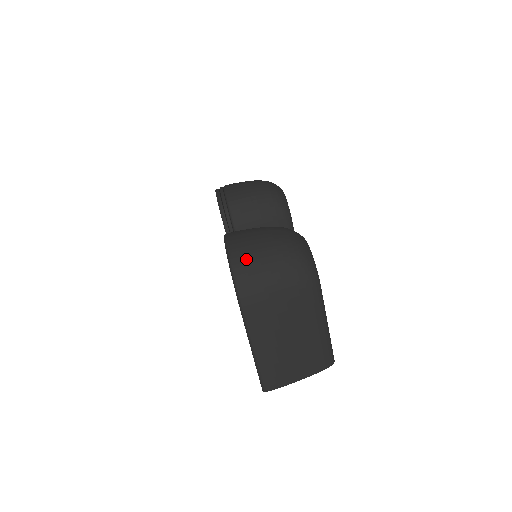
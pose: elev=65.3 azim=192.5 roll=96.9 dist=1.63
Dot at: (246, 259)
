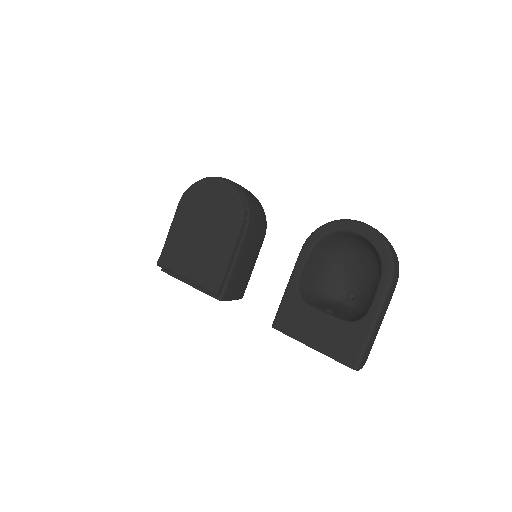
Dot at: occluded
